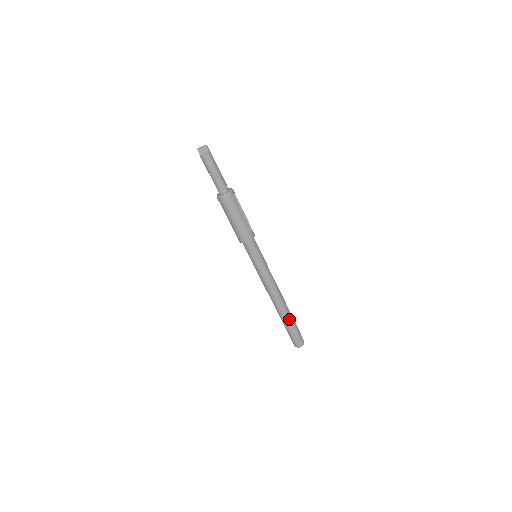
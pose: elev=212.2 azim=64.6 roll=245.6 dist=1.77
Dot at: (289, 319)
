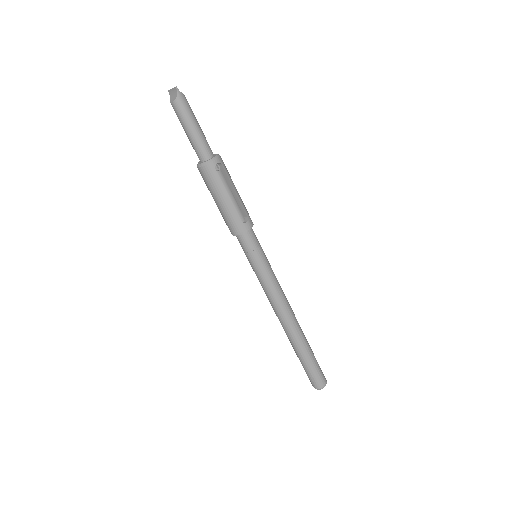
Dot at: (301, 350)
